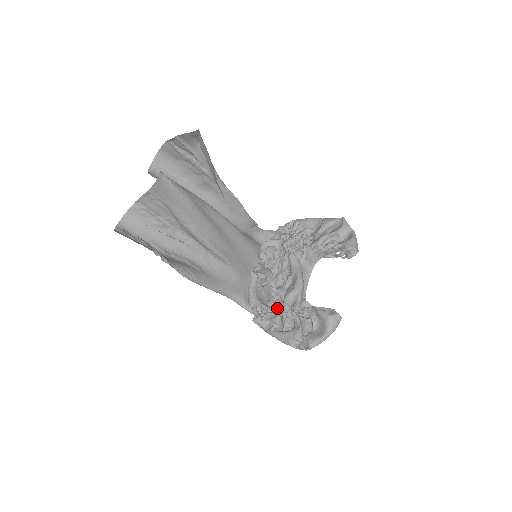
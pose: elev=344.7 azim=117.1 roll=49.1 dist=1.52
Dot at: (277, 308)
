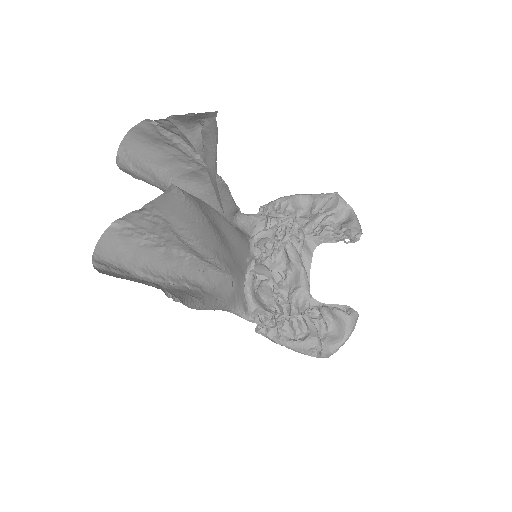
Dot at: (283, 312)
